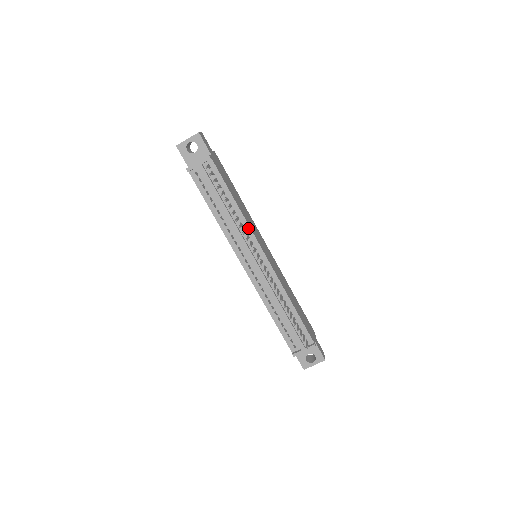
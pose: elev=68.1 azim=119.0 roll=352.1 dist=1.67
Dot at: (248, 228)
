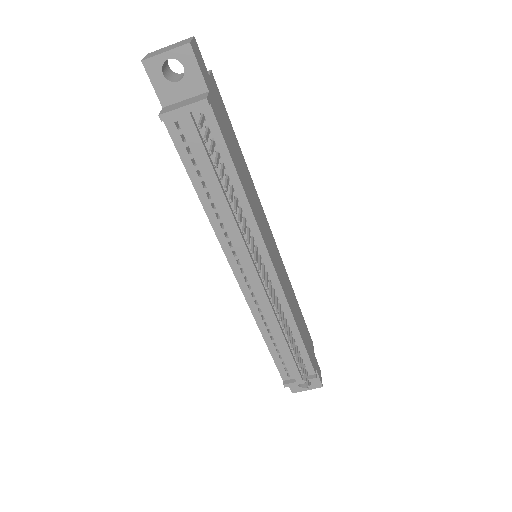
Dot at: (255, 226)
